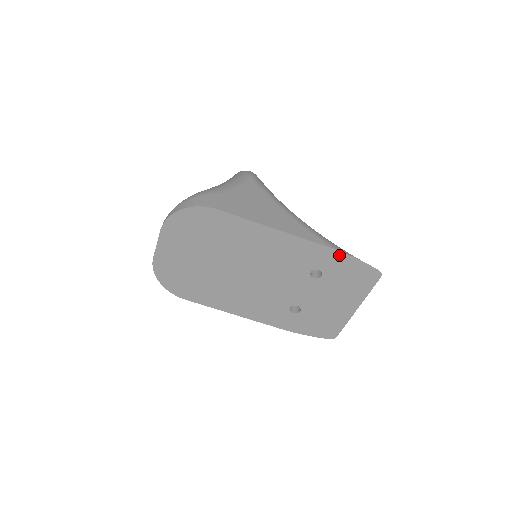
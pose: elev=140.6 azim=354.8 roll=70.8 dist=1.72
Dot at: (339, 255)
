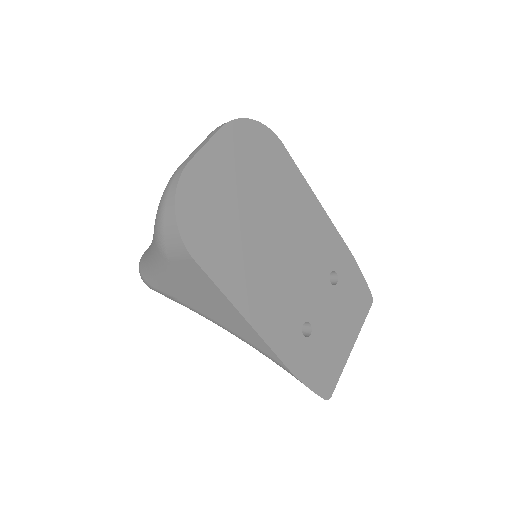
Dot at: (352, 261)
